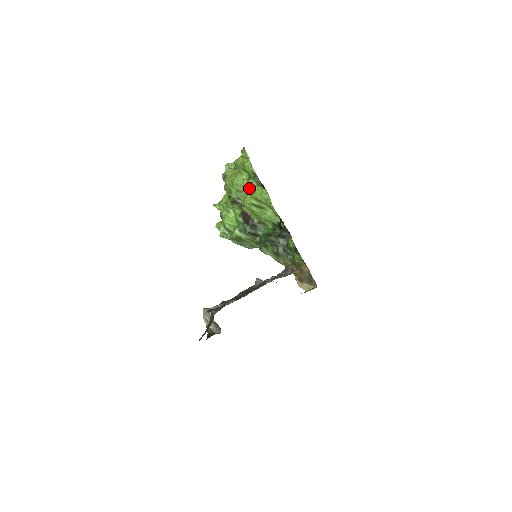
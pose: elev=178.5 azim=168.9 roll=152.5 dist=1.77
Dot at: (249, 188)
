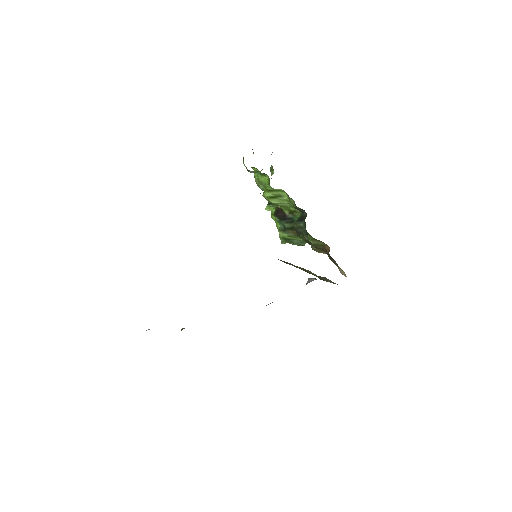
Dot at: occluded
